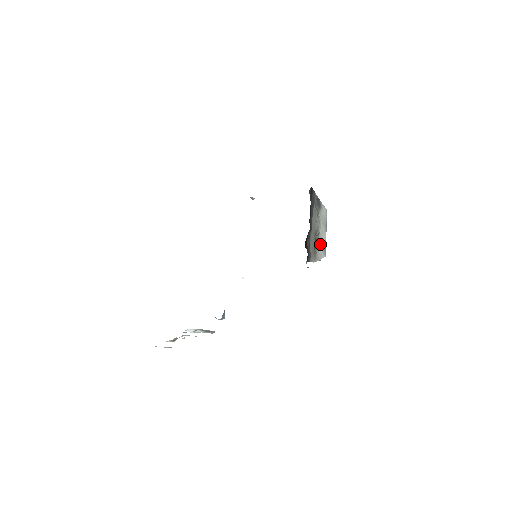
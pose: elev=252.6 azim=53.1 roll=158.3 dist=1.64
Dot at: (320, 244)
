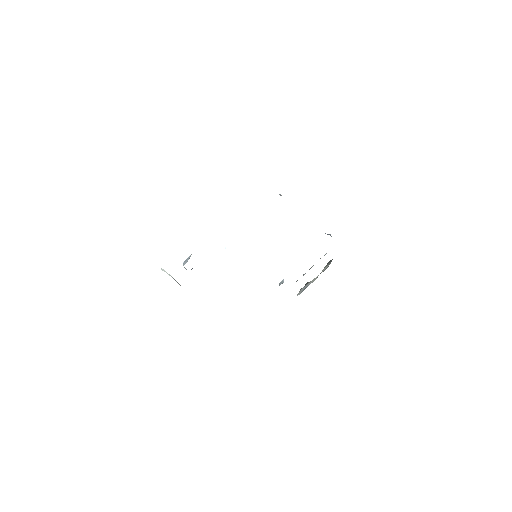
Dot at: (305, 286)
